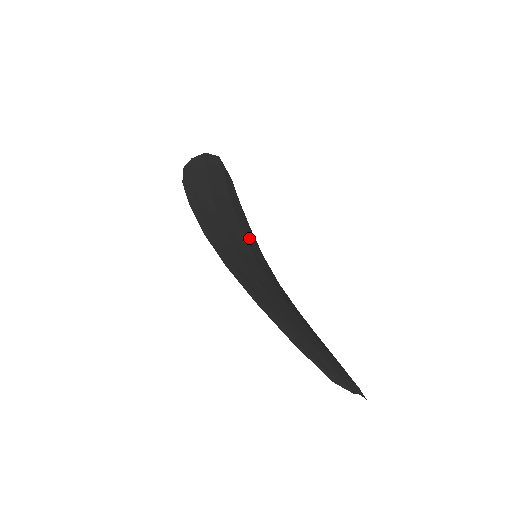
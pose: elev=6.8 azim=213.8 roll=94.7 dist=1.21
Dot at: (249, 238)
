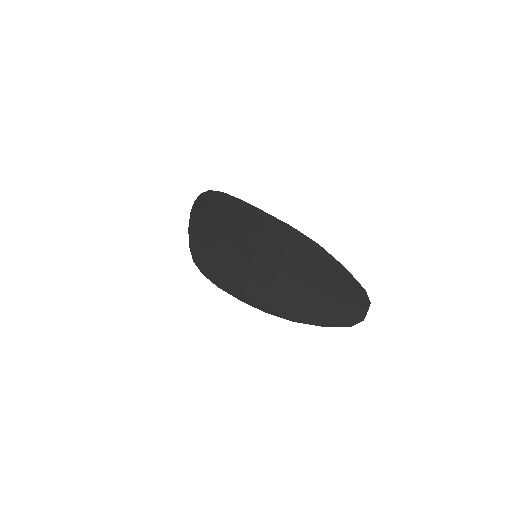
Dot at: (231, 255)
